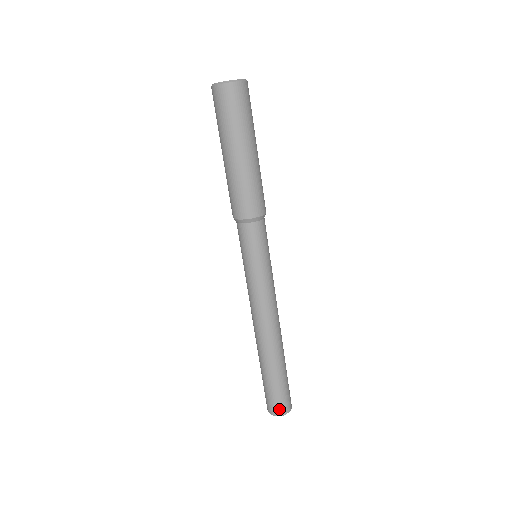
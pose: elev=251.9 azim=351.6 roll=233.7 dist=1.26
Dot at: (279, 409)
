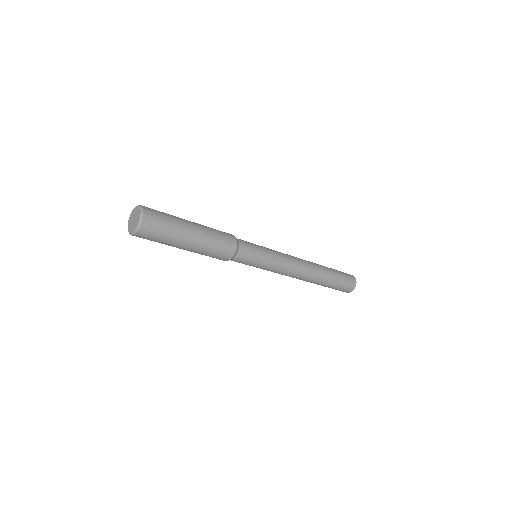
Dot at: (349, 289)
